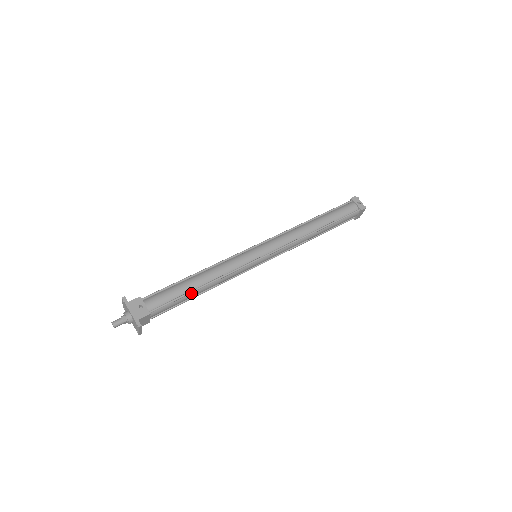
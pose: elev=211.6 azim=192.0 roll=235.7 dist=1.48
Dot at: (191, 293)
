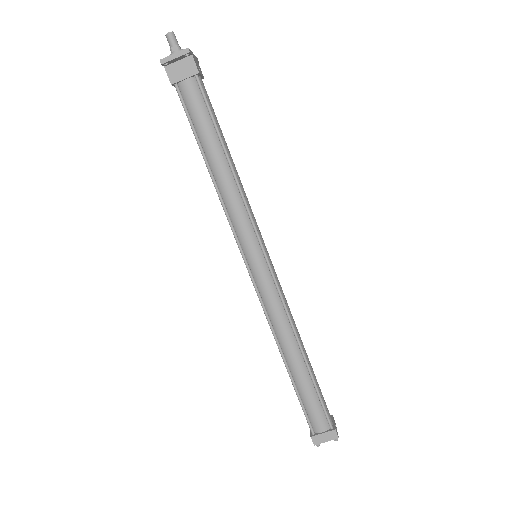
Dot at: (218, 142)
